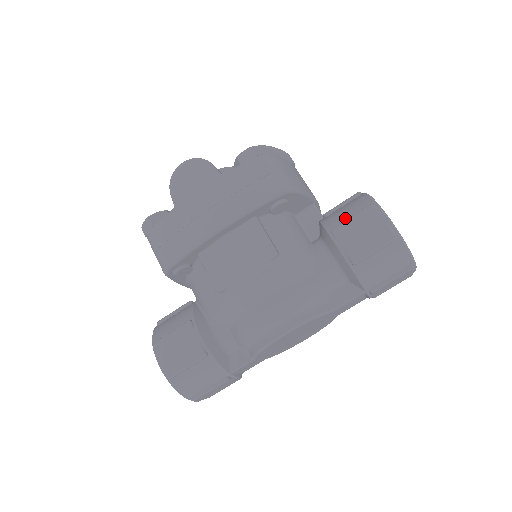
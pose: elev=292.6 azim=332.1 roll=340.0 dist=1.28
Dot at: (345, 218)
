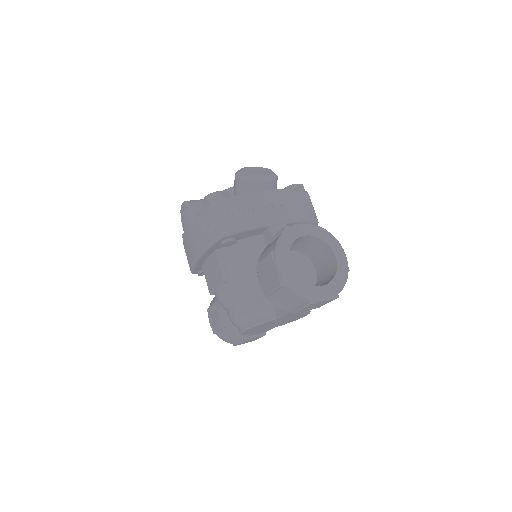
Dot at: (264, 256)
